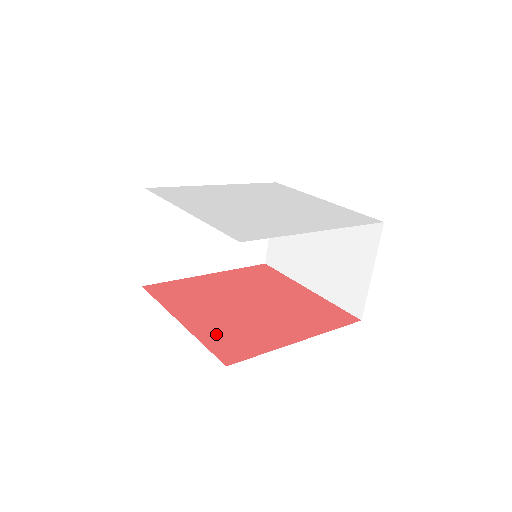
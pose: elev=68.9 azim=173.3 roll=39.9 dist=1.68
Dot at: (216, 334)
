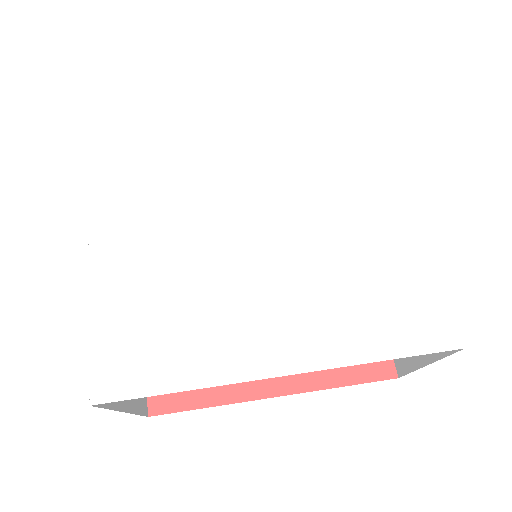
Dot at: occluded
